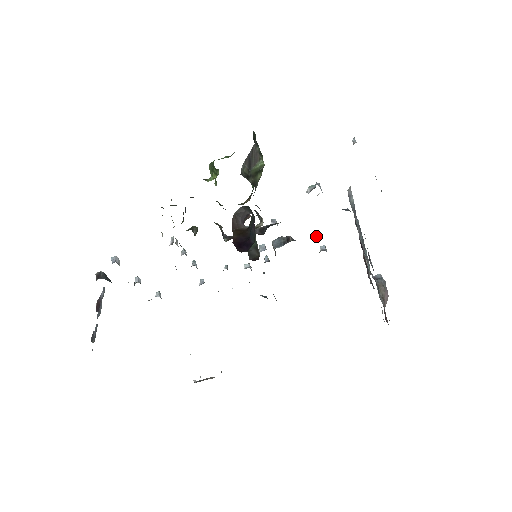
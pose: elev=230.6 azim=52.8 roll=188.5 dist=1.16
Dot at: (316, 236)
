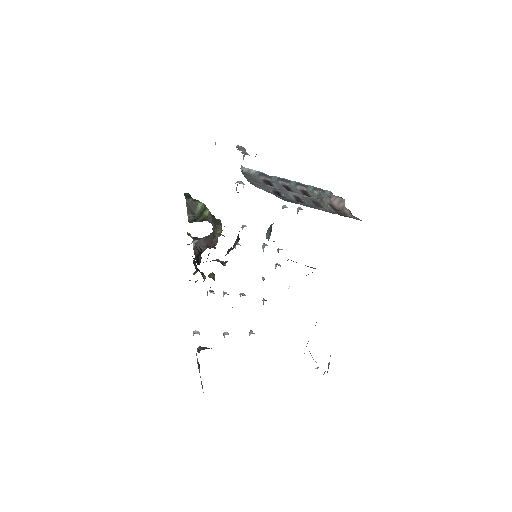
Dot at: (283, 208)
